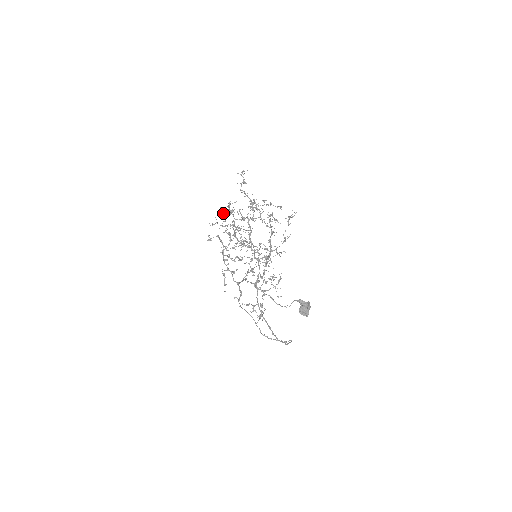
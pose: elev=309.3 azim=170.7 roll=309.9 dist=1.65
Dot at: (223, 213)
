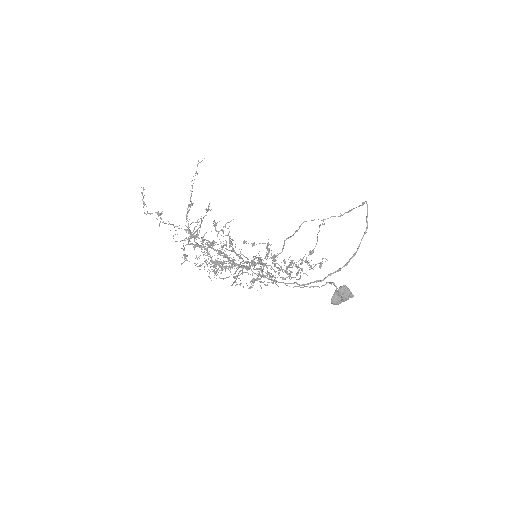
Dot at: occluded
